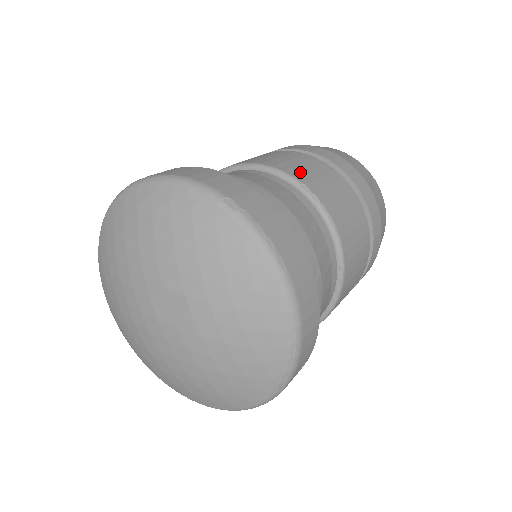
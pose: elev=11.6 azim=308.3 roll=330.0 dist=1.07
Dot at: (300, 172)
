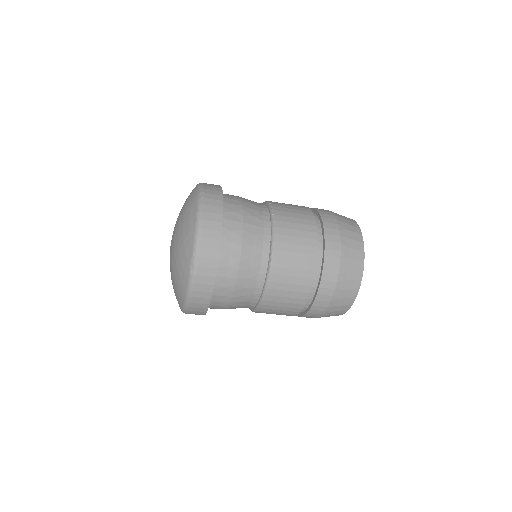
Dot at: (278, 203)
